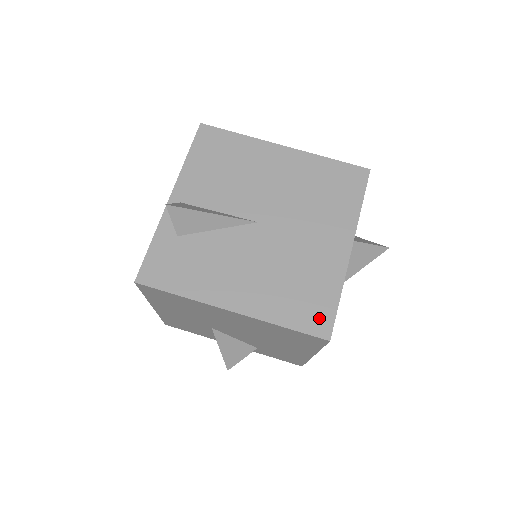
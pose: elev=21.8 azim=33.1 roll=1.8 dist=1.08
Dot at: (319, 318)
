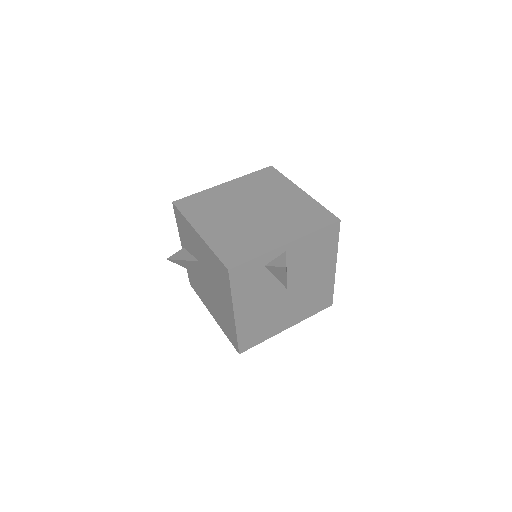
Dot at: (248, 344)
